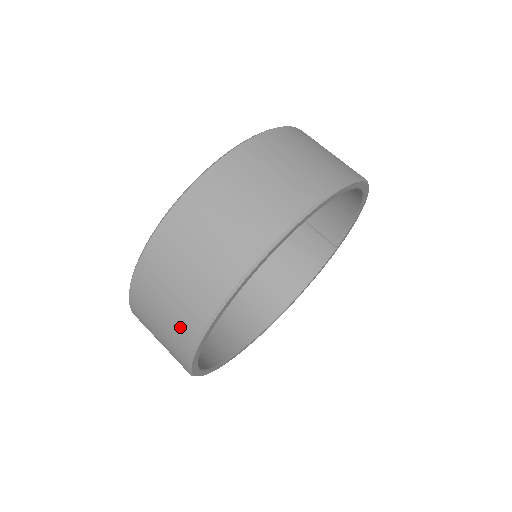
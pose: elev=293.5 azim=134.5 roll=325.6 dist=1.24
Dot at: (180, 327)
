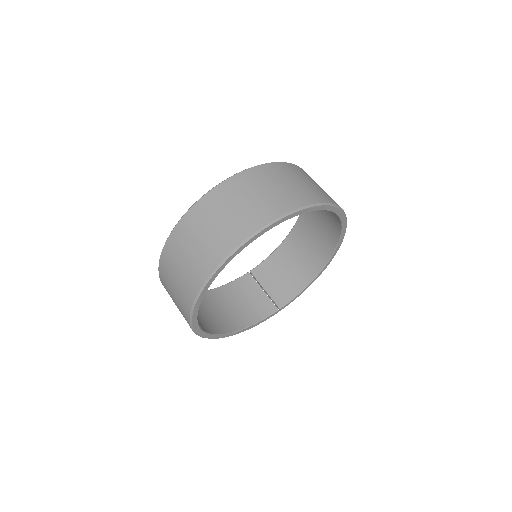
Dot at: (251, 216)
